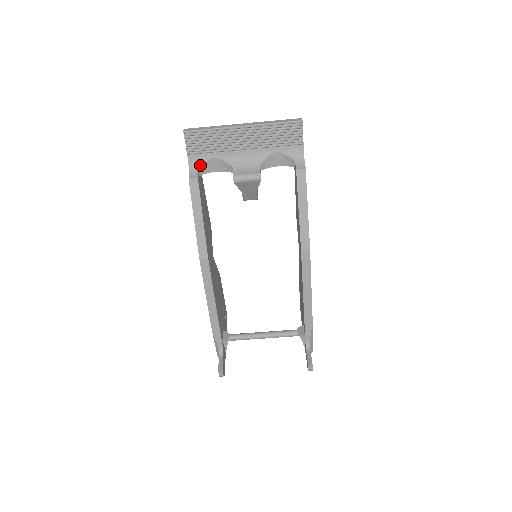
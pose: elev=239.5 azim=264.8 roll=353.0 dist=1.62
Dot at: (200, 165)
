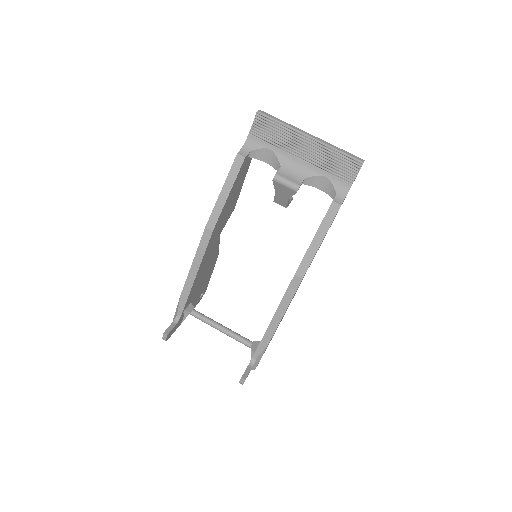
Dot at: (254, 148)
